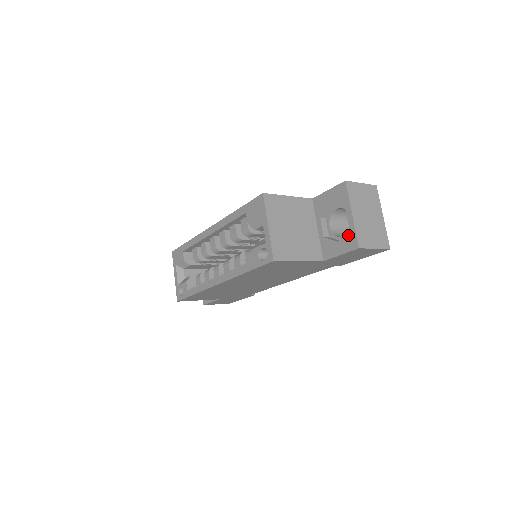
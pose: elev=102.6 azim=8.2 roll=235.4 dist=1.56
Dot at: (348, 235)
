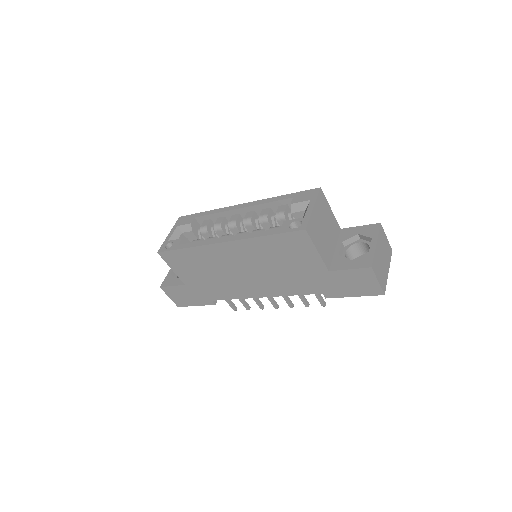
Dot at: (365, 257)
